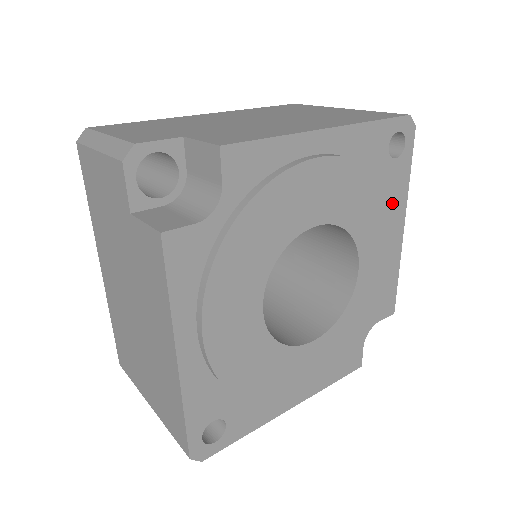
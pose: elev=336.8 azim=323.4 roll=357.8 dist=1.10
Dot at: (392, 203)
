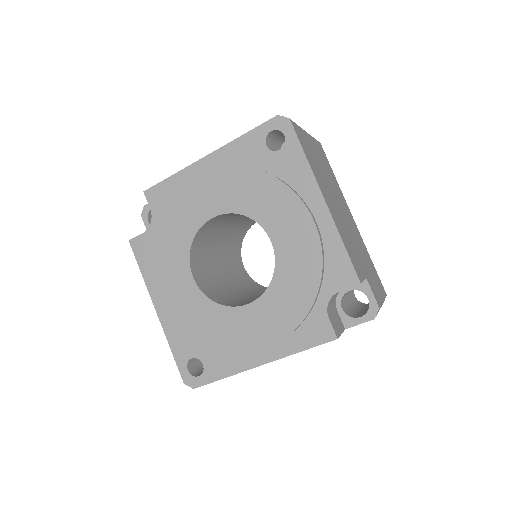
Dot at: (284, 183)
